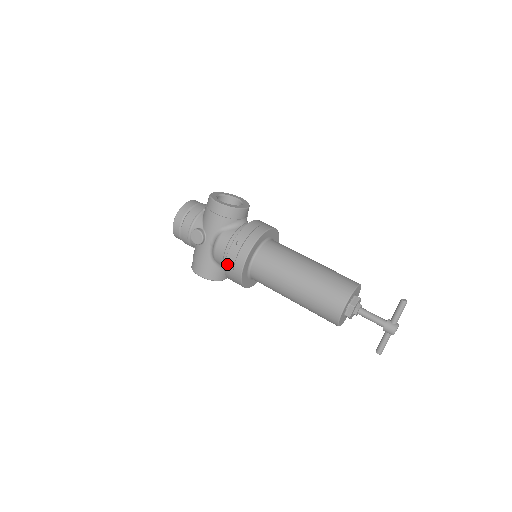
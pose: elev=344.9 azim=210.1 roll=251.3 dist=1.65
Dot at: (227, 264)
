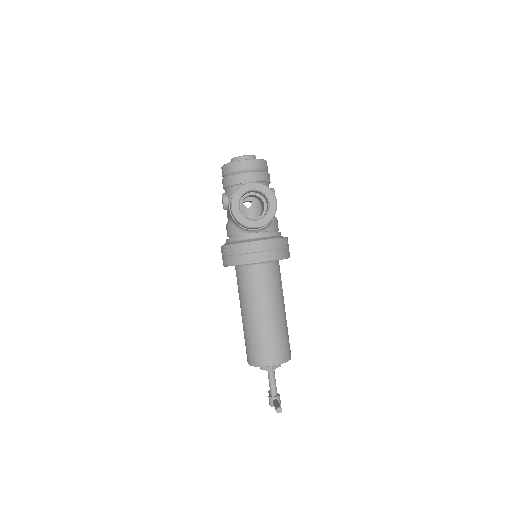
Dot at: occluded
